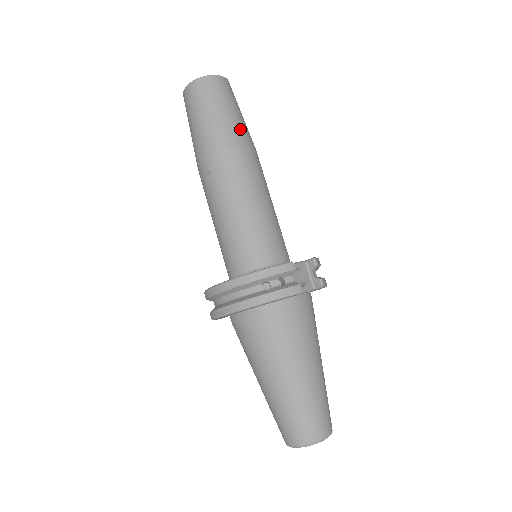
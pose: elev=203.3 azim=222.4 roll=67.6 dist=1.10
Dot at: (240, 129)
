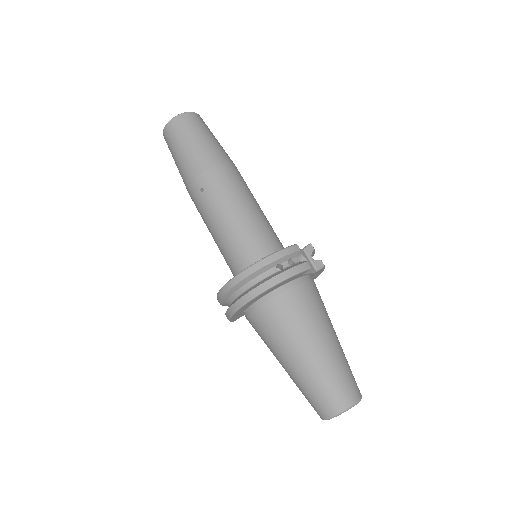
Dot at: (222, 151)
